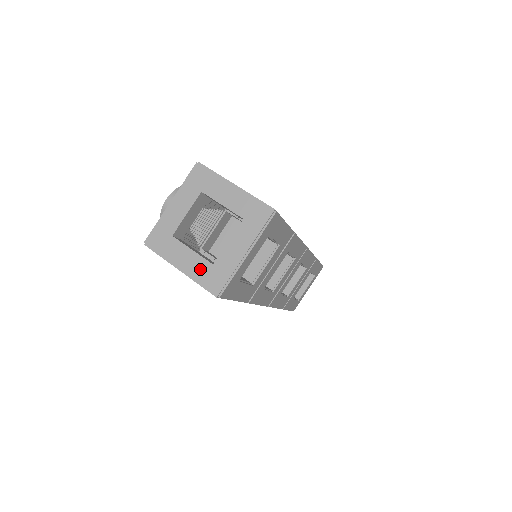
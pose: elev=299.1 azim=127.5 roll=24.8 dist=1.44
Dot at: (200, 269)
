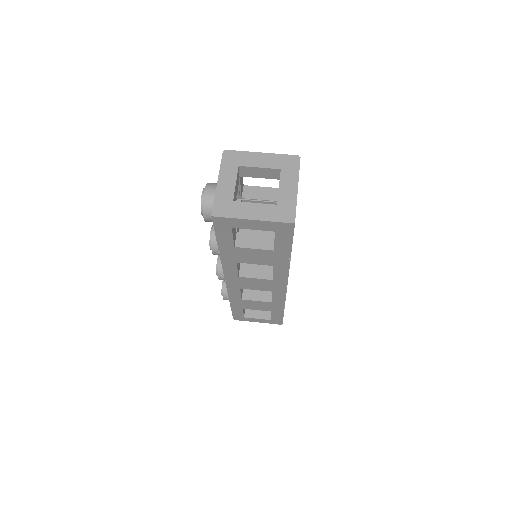
Dot at: (269, 212)
